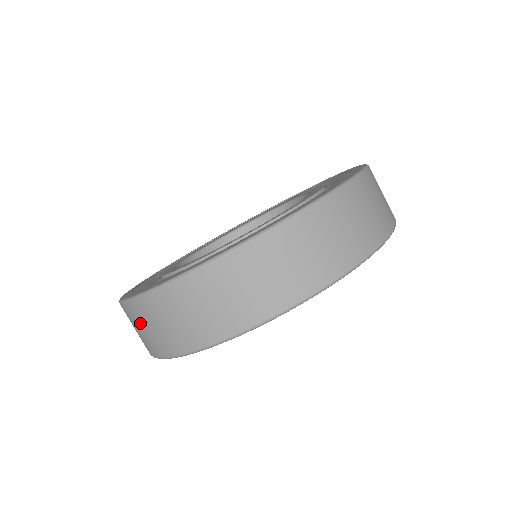
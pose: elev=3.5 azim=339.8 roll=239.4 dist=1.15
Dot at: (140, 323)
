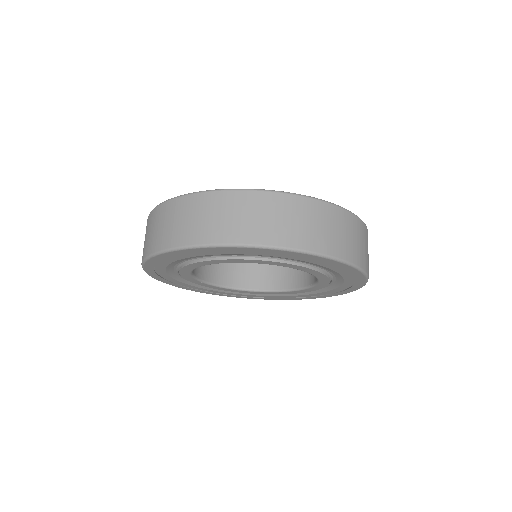
Dot at: (272, 211)
